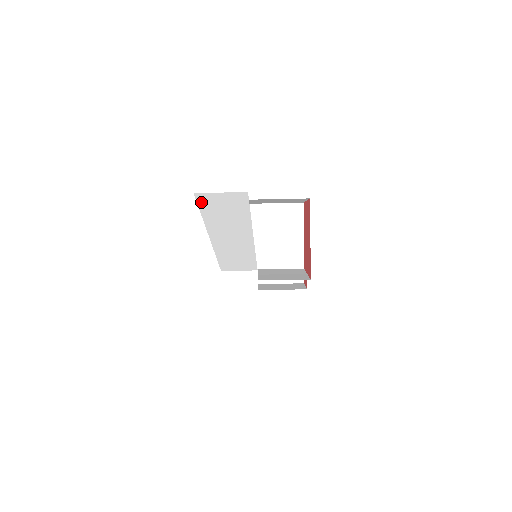
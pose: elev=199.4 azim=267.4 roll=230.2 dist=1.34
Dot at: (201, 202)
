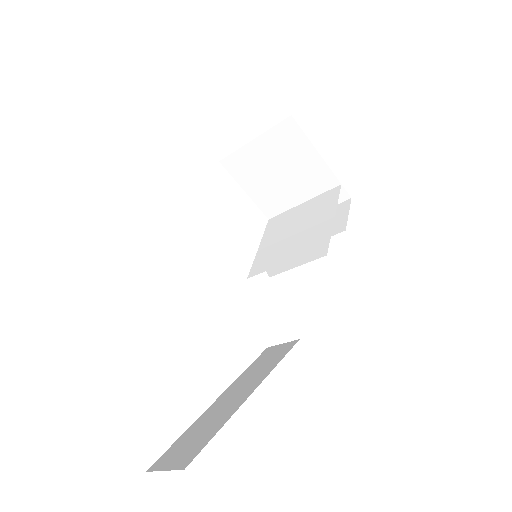
Dot at: occluded
